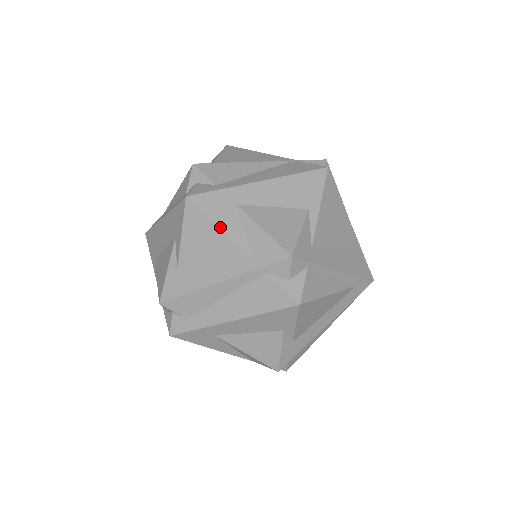
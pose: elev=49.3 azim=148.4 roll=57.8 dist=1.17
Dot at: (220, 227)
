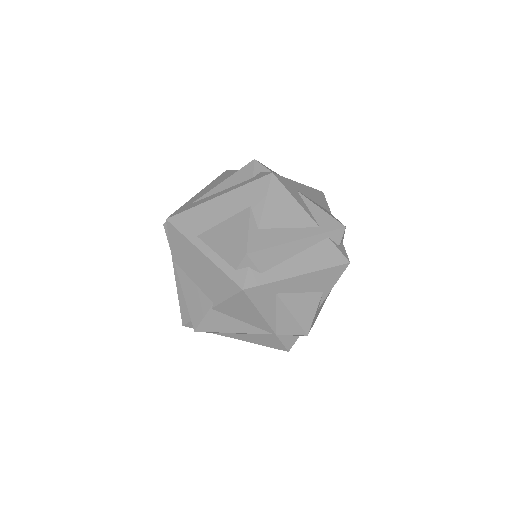
Dot at: (297, 200)
